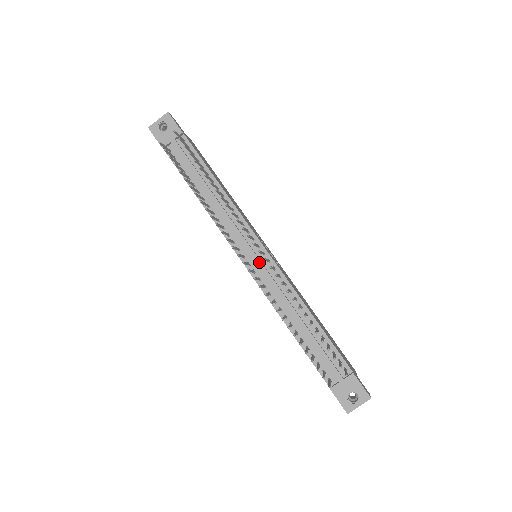
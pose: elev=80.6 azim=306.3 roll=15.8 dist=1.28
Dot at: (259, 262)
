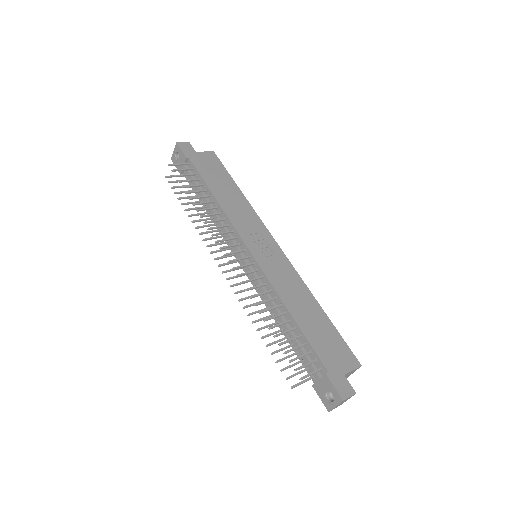
Dot at: (247, 266)
